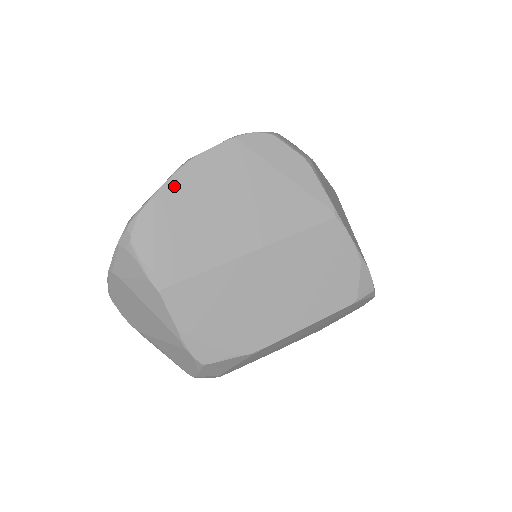
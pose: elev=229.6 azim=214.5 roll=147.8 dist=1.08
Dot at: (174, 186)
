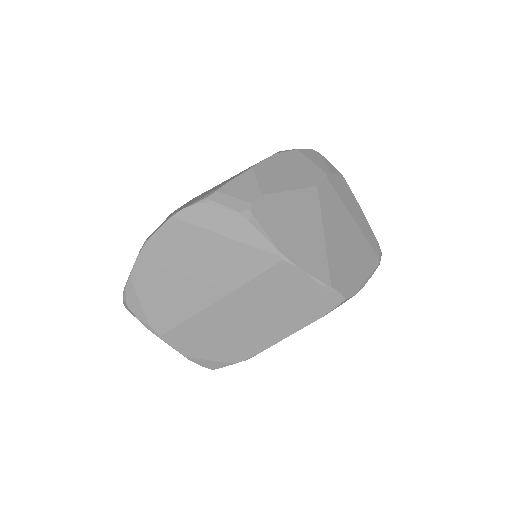
Dot at: (141, 267)
